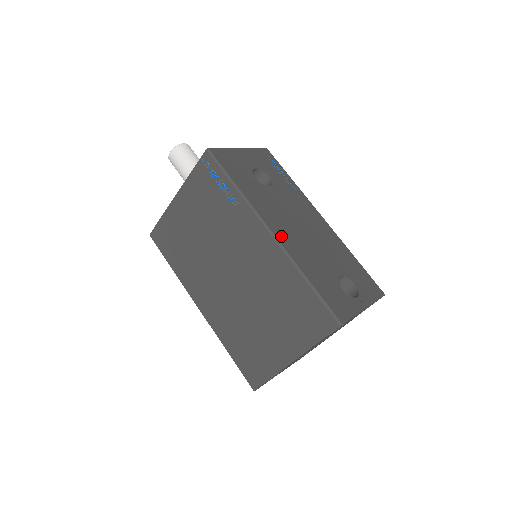
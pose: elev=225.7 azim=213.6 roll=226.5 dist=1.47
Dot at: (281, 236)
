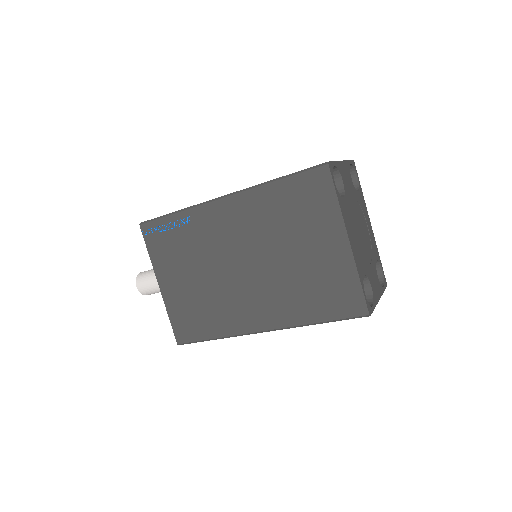
Dot at: occluded
